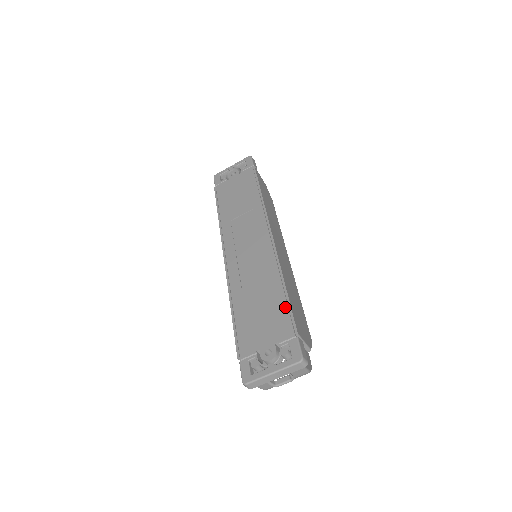
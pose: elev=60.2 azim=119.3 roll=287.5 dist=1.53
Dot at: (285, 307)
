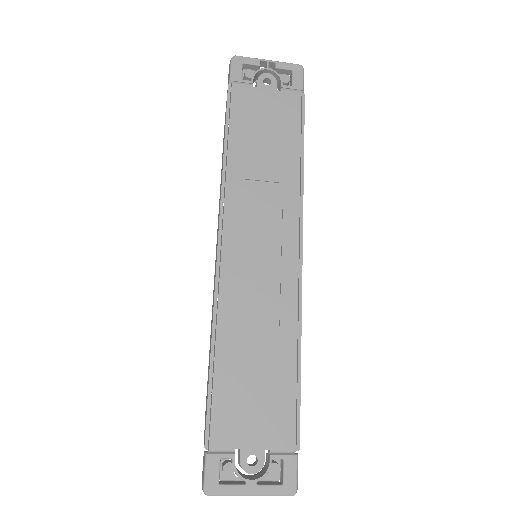
Dot at: (293, 398)
